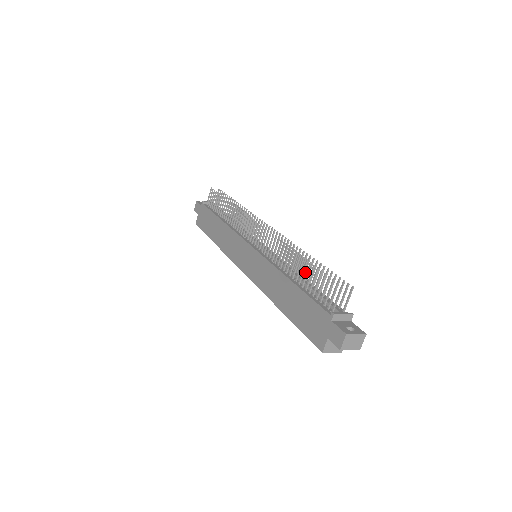
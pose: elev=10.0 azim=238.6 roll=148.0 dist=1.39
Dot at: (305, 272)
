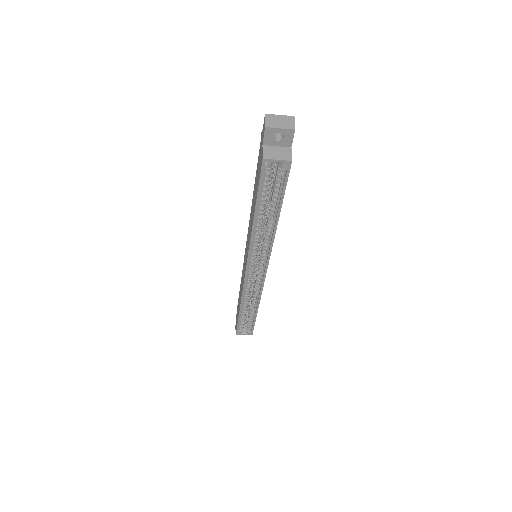
Dot at: occluded
